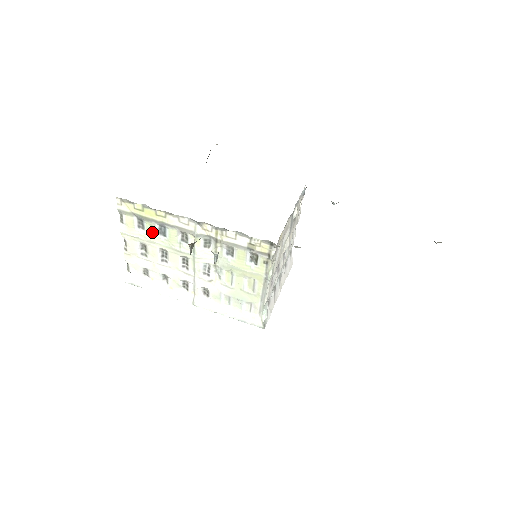
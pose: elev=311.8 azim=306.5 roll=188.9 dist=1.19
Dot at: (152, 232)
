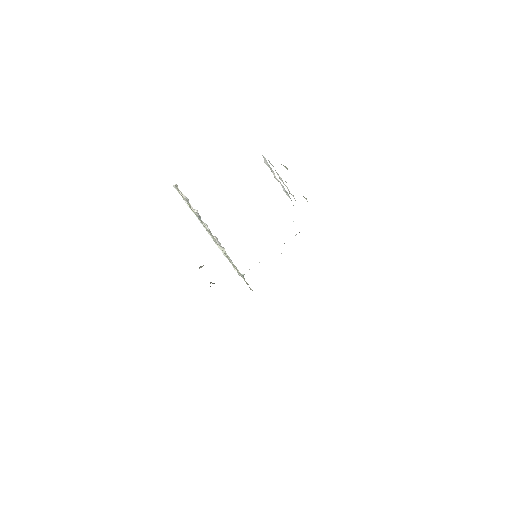
Dot at: occluded
